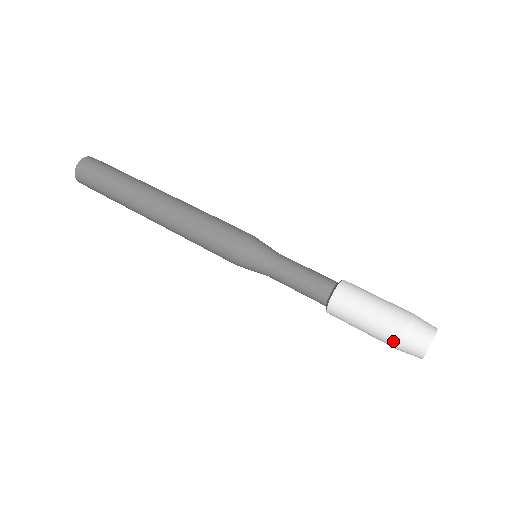
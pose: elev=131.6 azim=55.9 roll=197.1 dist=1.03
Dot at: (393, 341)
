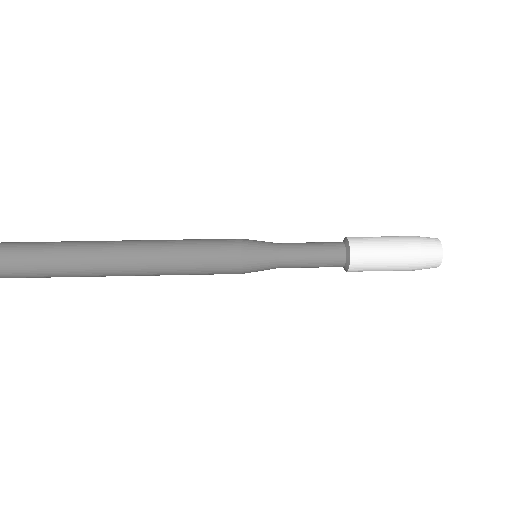
Dot at: (416, 253)
